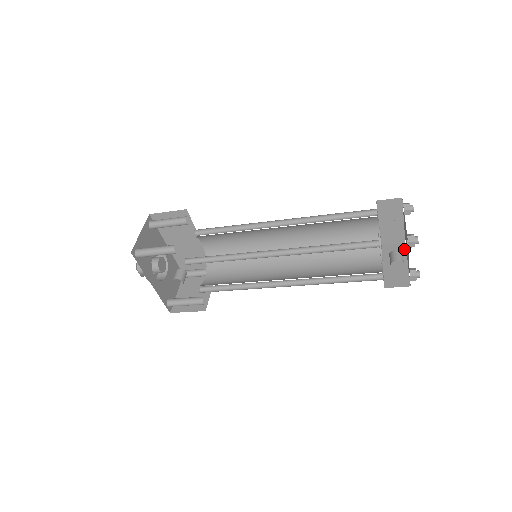
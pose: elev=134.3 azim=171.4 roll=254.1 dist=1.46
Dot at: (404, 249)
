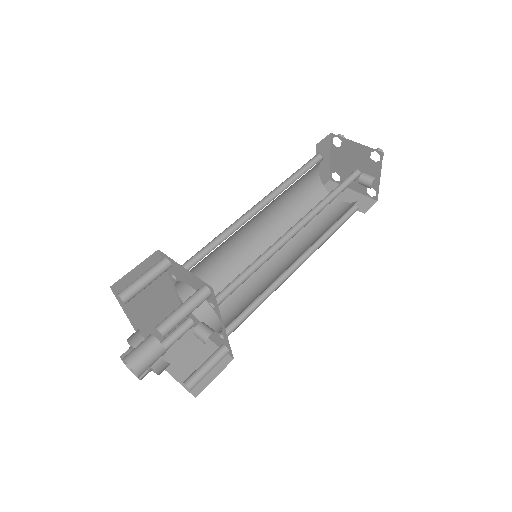
Dot at: (336, 184)
